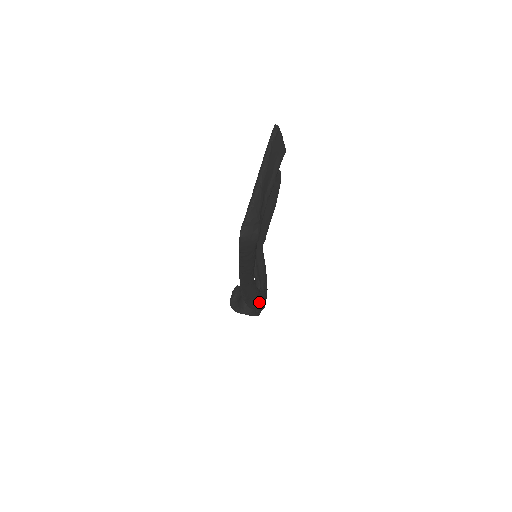
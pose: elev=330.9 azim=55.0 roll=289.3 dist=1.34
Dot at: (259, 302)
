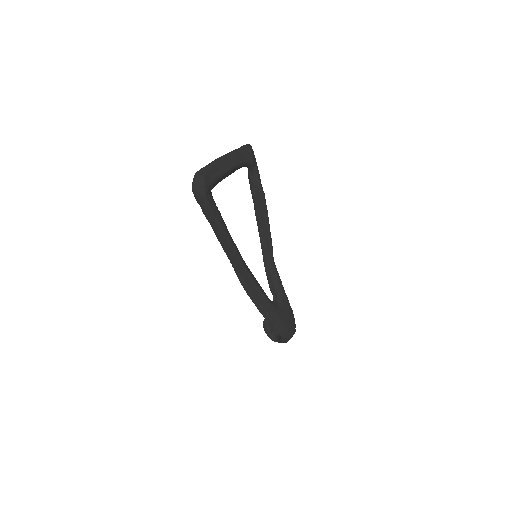
Dot at: (272, 313)
